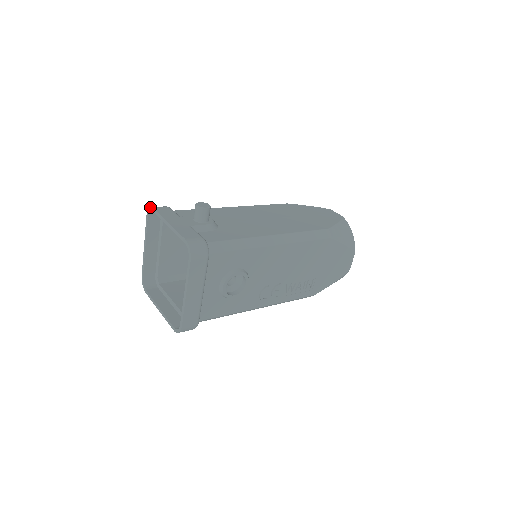
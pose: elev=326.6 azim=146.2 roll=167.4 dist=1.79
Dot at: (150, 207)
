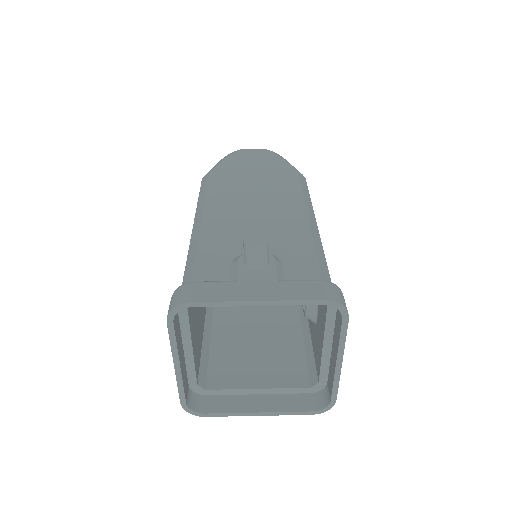
Dot at: (178, 305)
